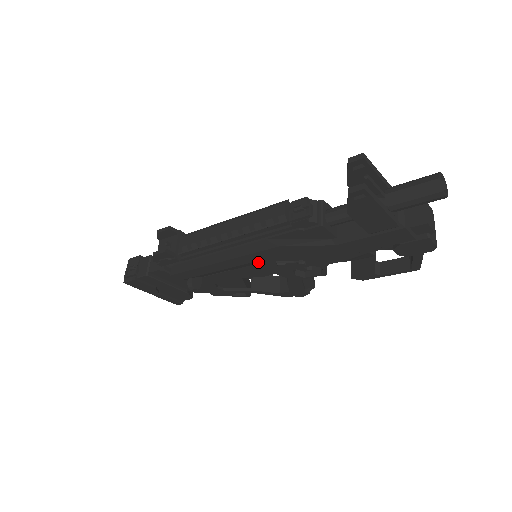
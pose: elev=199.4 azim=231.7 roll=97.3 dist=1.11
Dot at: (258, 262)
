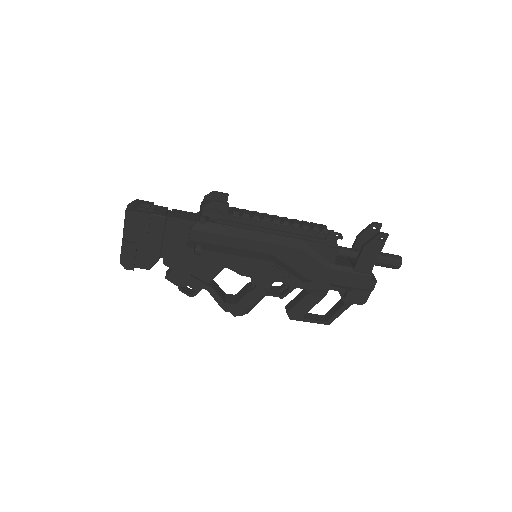
Dot at: (265, 258)
